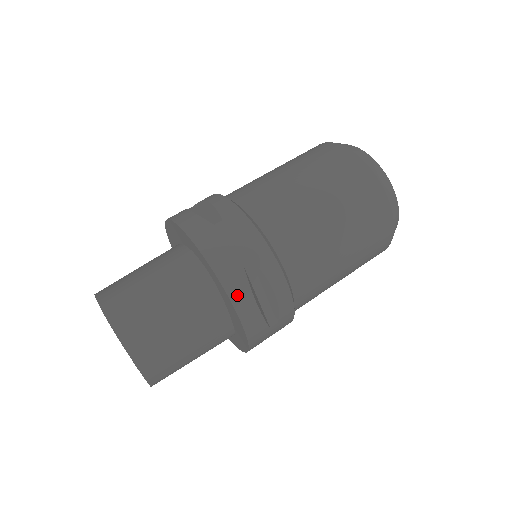
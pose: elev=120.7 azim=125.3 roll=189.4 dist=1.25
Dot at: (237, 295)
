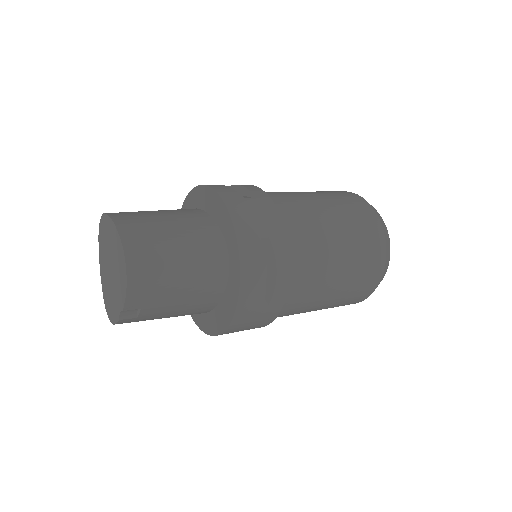
Dot at: occluded
